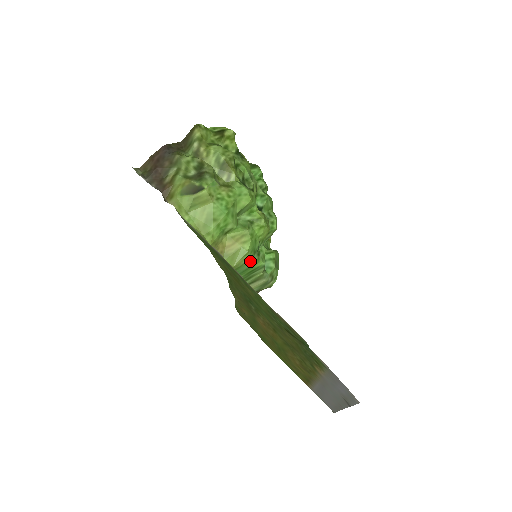
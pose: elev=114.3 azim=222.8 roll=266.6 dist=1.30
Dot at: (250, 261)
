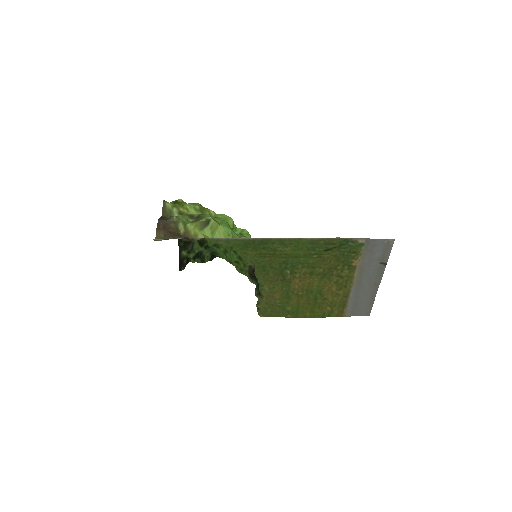
Dot at: occluded
